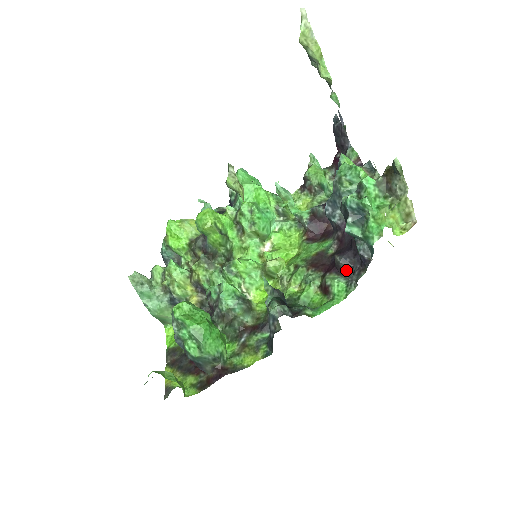
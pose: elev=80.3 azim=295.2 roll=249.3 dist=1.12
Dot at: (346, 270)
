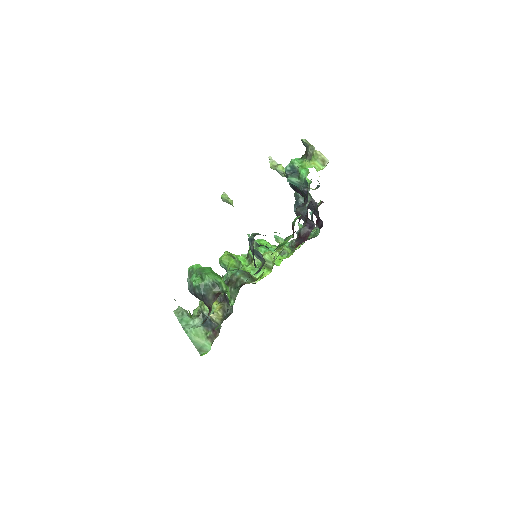
Dot at: (303, 212)
